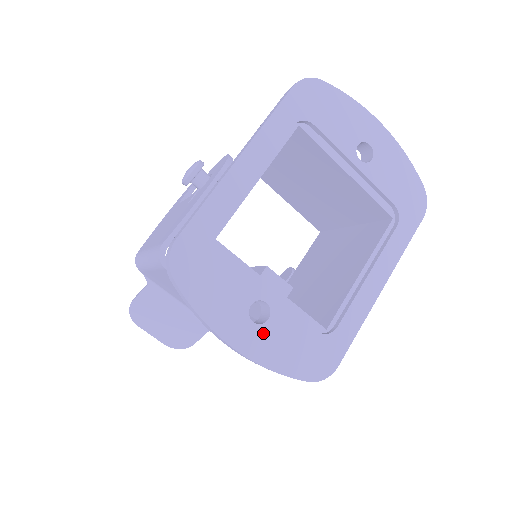
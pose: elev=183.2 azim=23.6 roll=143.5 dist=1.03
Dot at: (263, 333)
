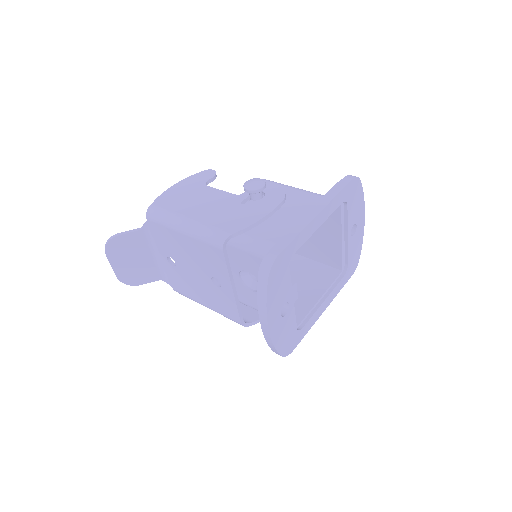
Dot at: (281, 322)
